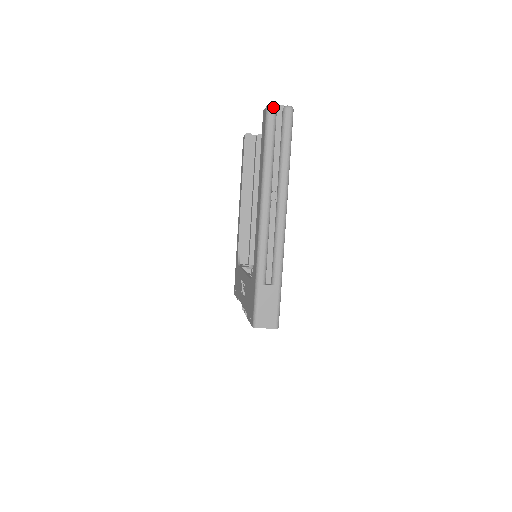
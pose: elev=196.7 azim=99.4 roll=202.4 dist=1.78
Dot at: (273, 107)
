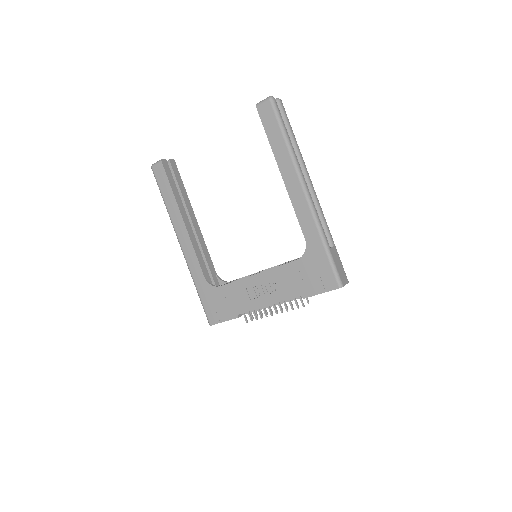
Dot at: (274, 98)
